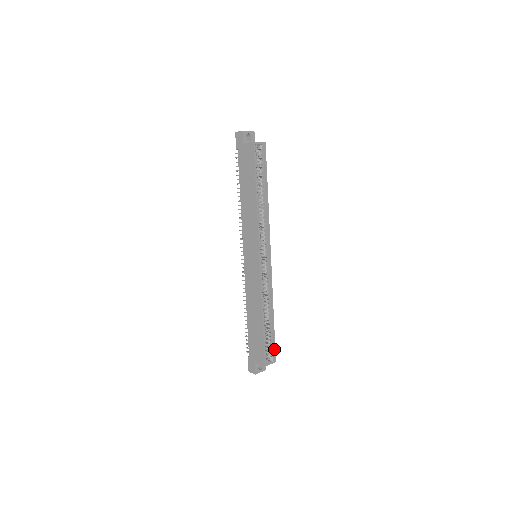
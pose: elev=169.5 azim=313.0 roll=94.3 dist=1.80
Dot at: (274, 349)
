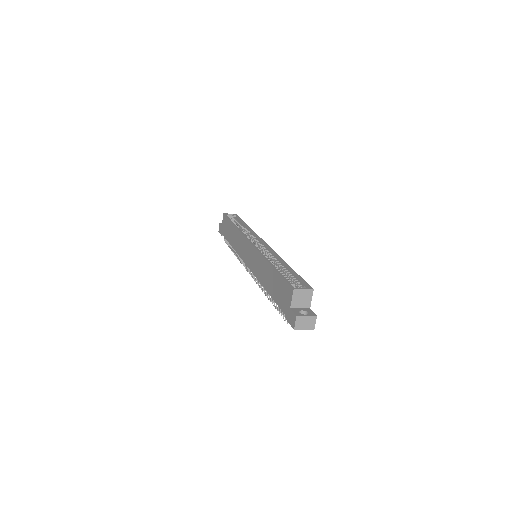
Dot at: (304, 282)
